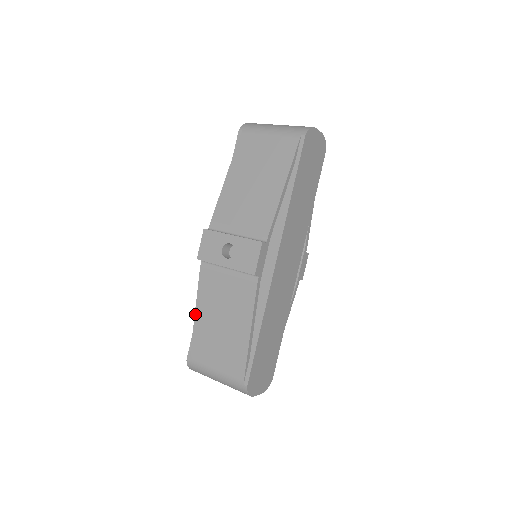
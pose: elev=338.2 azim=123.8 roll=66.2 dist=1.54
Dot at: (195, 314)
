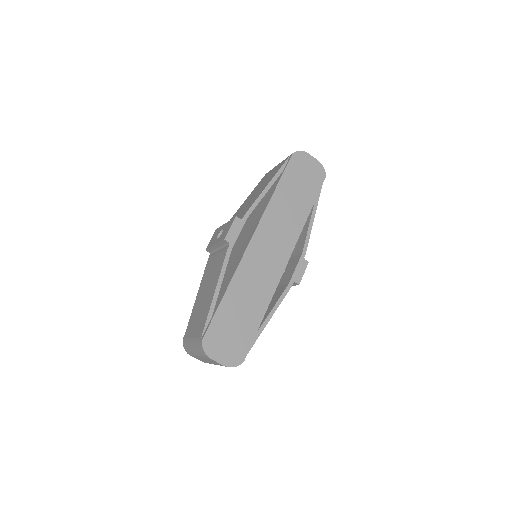
Dot at: (196, 296)
